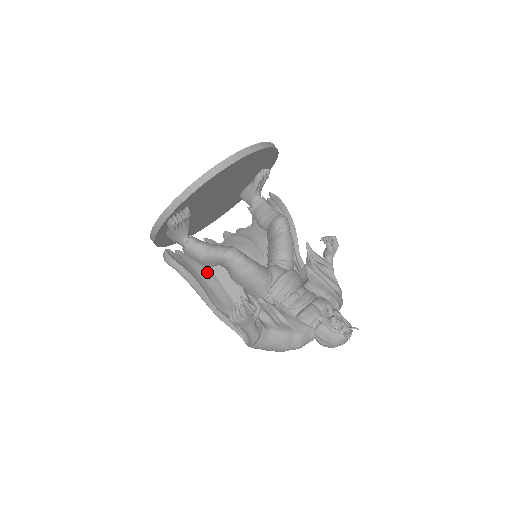
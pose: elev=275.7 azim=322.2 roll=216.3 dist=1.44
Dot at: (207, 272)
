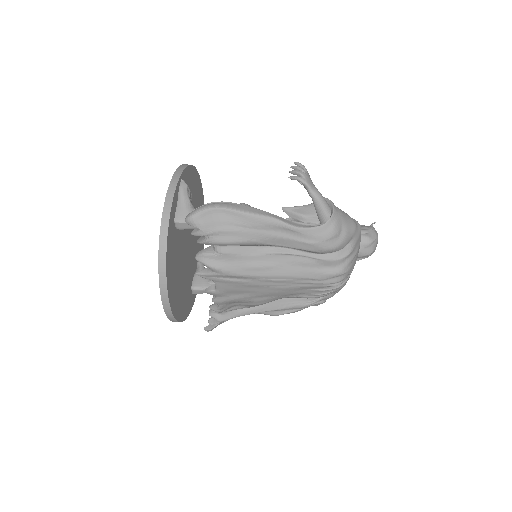
Dot at: occluded
